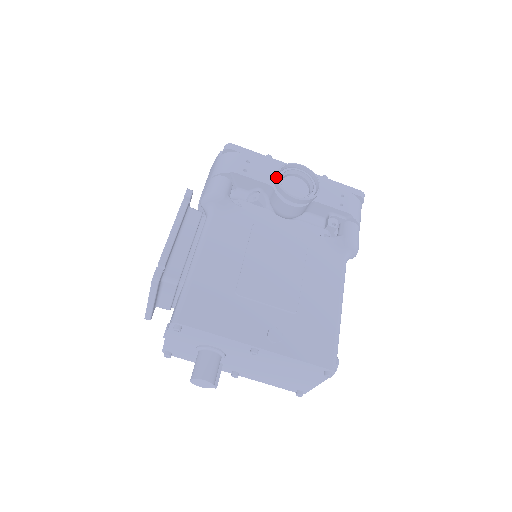
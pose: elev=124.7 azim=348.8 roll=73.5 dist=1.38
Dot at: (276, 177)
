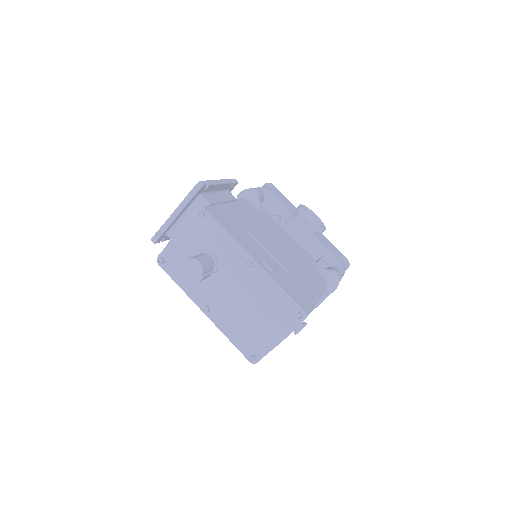
Dot at: (299, 205)
